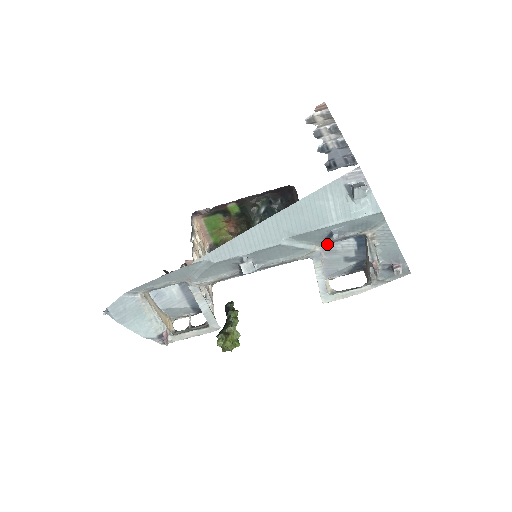
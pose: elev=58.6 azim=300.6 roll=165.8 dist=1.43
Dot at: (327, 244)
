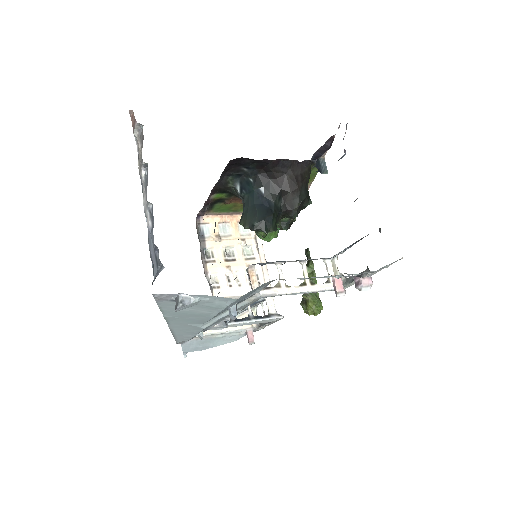
Dot at: occluded
